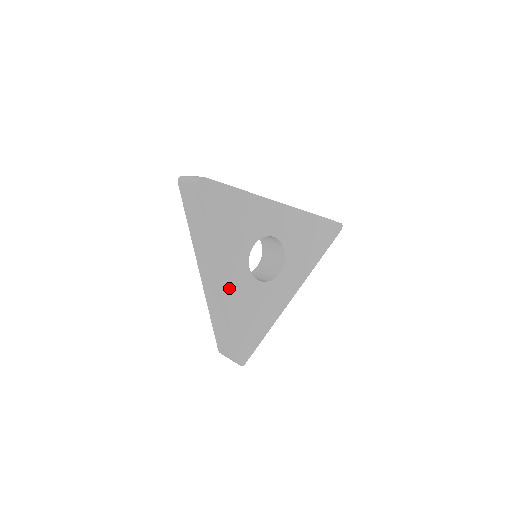
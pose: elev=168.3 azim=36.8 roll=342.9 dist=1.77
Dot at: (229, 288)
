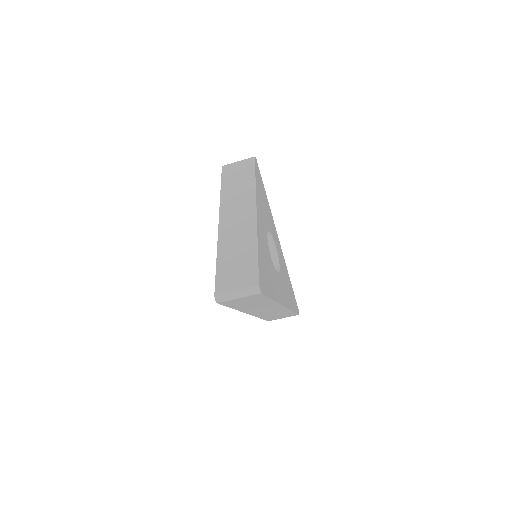
Dot at: (259, 225)
